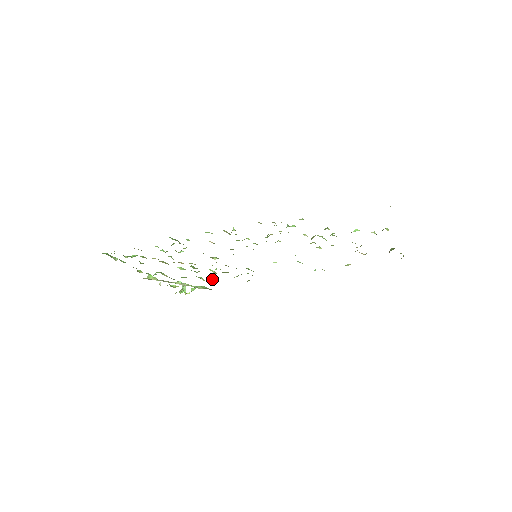
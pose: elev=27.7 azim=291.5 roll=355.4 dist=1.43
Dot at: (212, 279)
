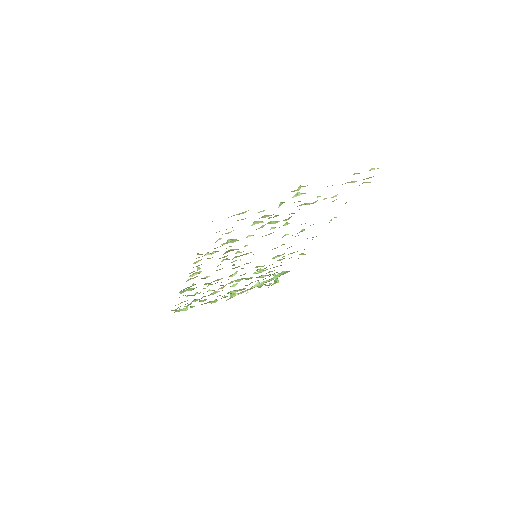
Dot at: (271, 271)
